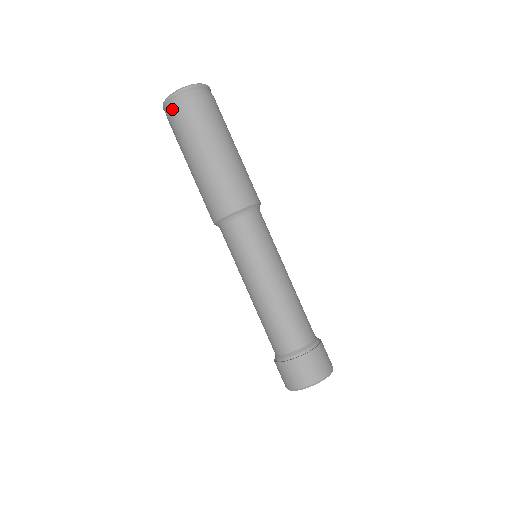
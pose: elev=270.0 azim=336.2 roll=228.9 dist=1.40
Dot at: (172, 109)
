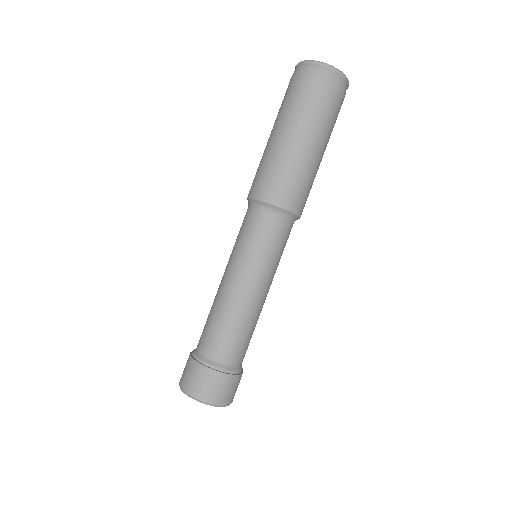
Dot at: (304, 73)
